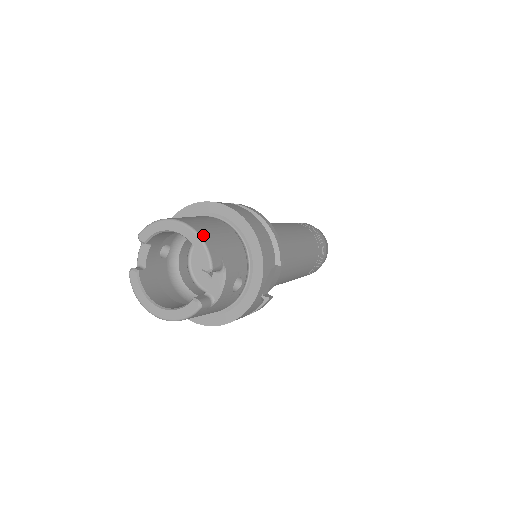
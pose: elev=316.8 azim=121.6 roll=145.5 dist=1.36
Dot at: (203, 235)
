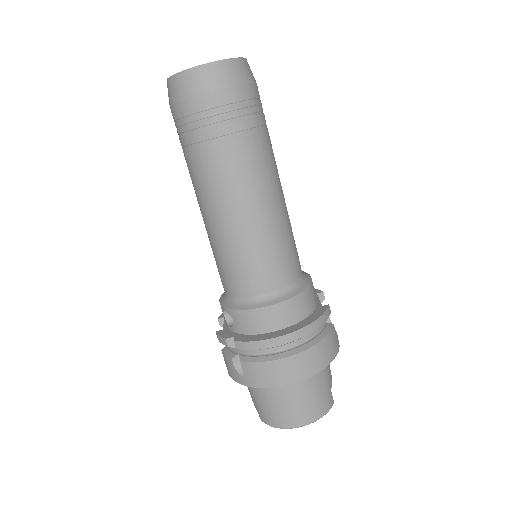
Dot at: (318, 416)
